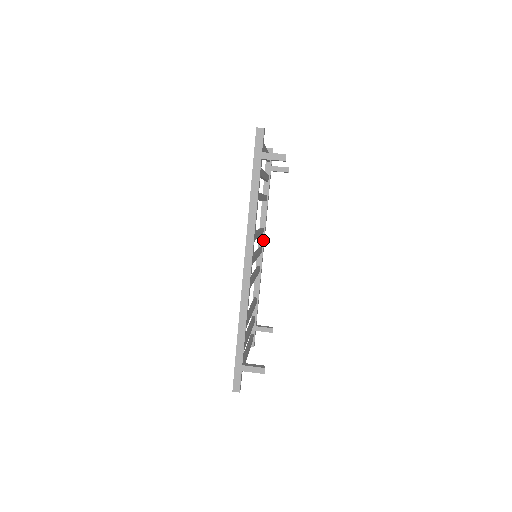
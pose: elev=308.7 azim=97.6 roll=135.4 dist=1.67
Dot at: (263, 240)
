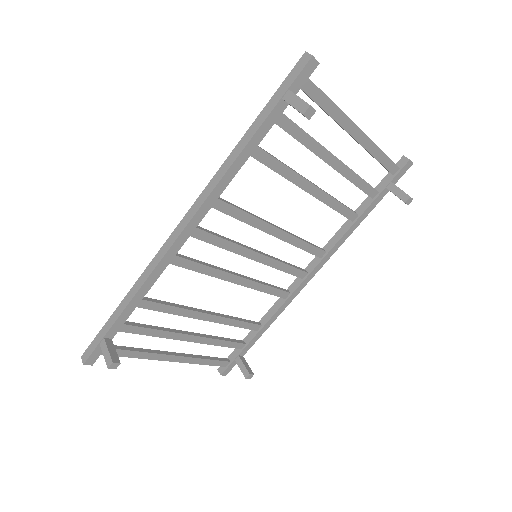
Dot at: (315, 265)
